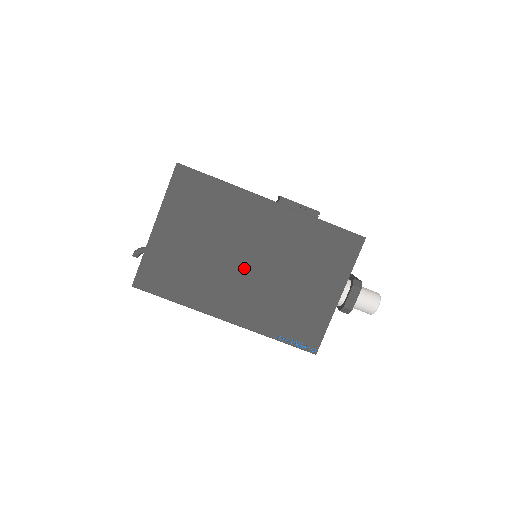
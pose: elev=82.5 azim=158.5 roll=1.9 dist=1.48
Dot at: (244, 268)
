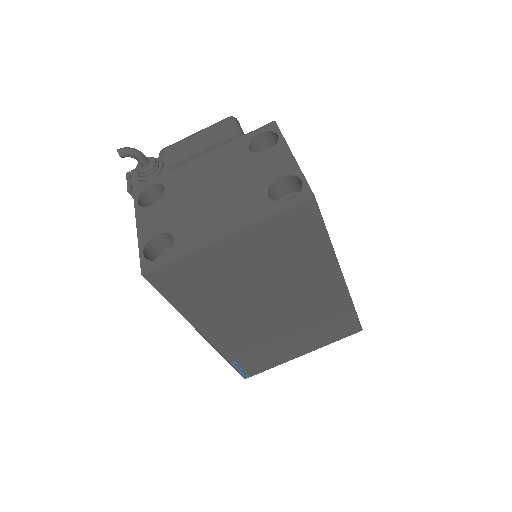
Dot at: (263, 310)
